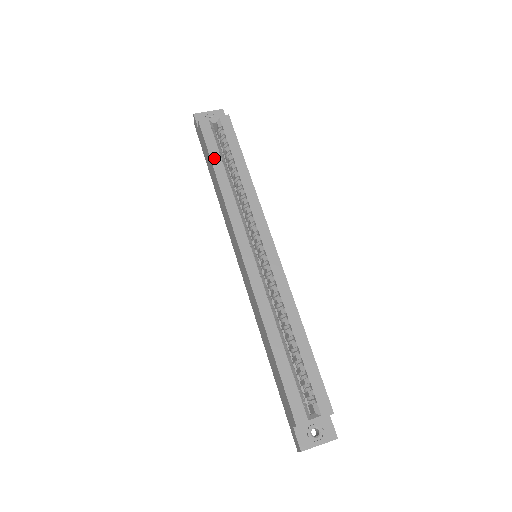
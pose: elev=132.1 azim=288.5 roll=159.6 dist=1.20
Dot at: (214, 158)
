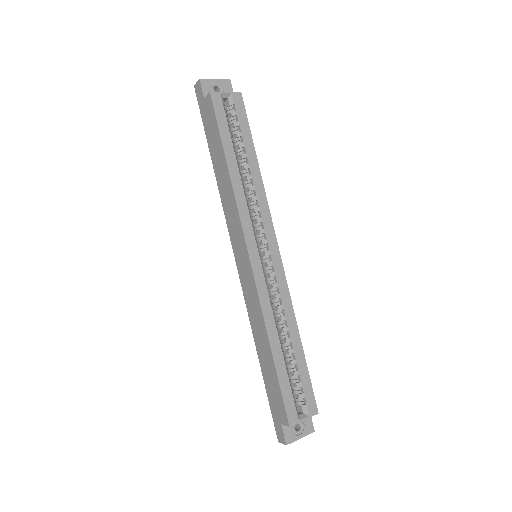
Dot at: (226, 143)
